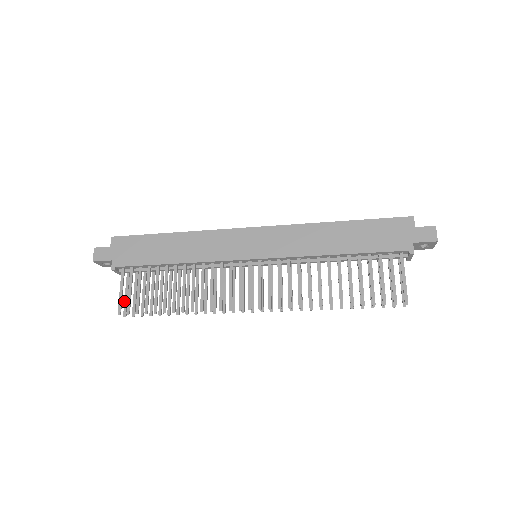
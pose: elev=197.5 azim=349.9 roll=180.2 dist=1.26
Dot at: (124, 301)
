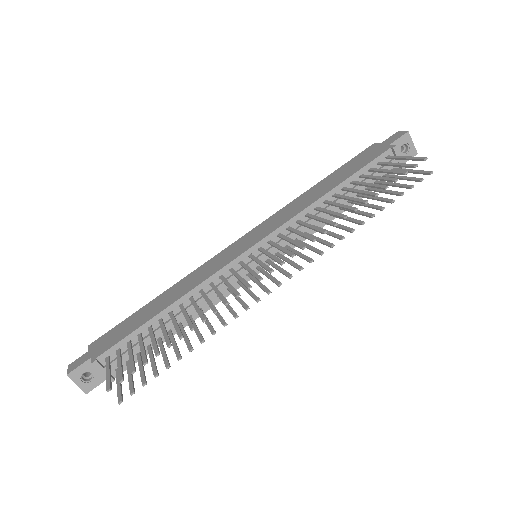
Dot at: occluded
